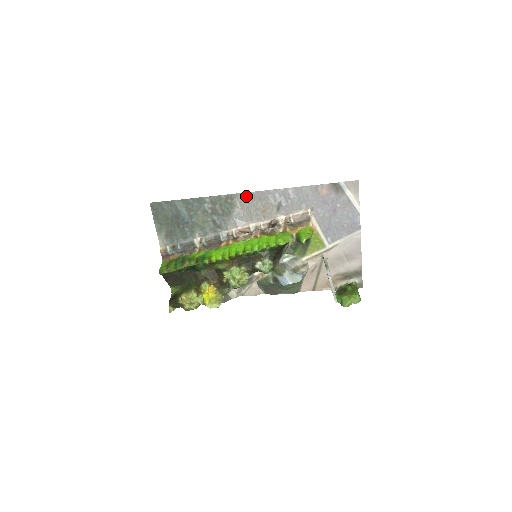
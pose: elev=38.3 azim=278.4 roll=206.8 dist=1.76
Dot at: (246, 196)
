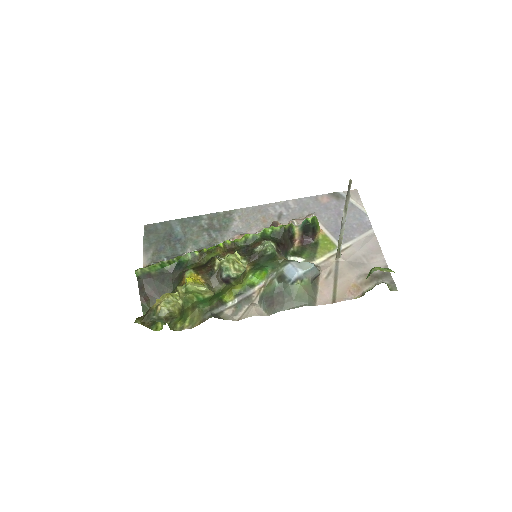
Dot at: (245, 211)
